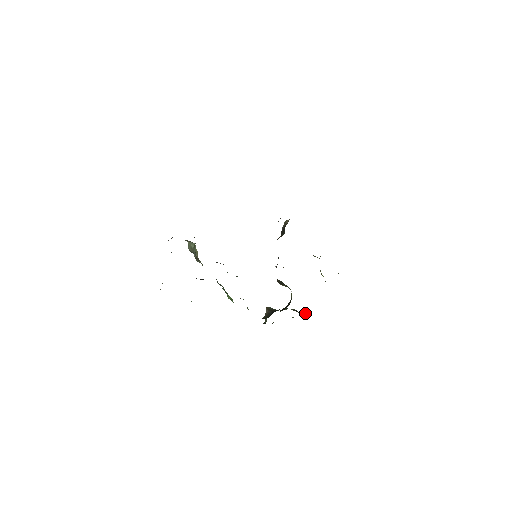
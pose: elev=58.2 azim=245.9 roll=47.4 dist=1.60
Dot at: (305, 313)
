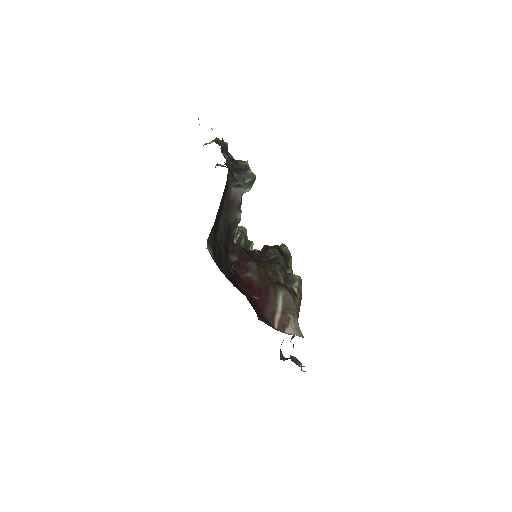
Dot at: occluded
